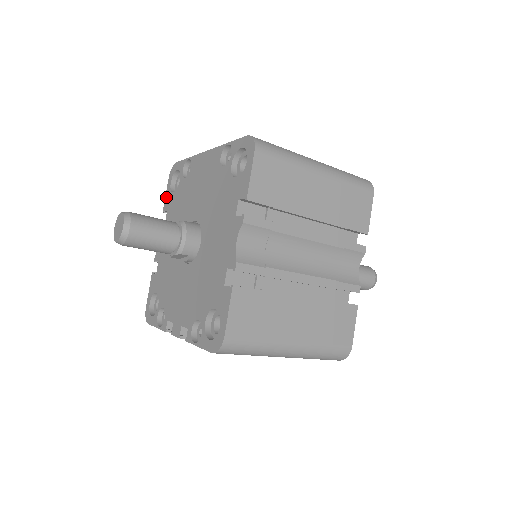
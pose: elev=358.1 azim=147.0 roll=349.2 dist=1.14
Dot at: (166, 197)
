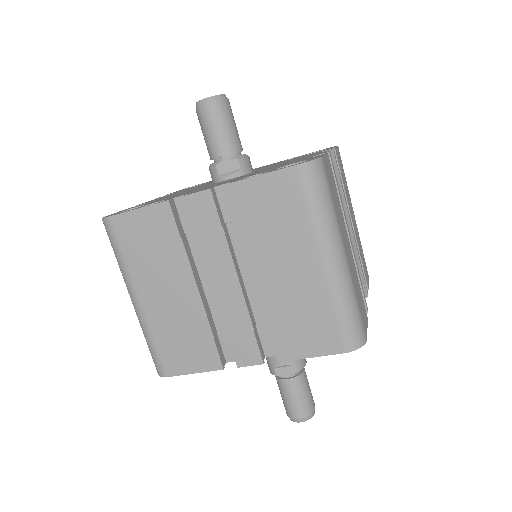
Dot at: (173, 192)
